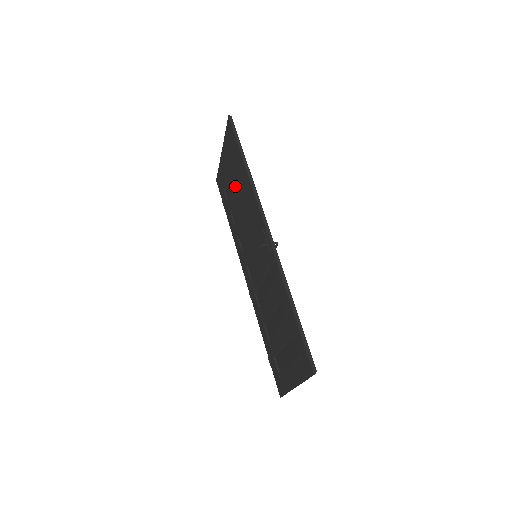
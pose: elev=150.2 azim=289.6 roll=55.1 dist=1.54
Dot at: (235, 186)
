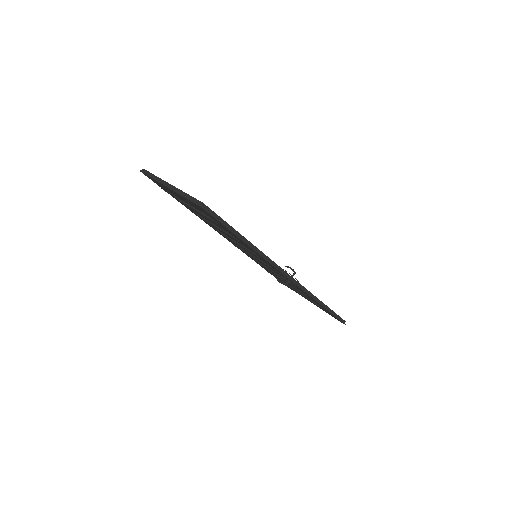
Dot at: occluded
